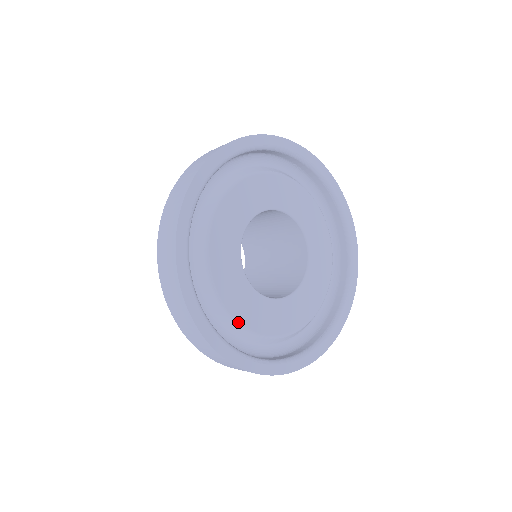
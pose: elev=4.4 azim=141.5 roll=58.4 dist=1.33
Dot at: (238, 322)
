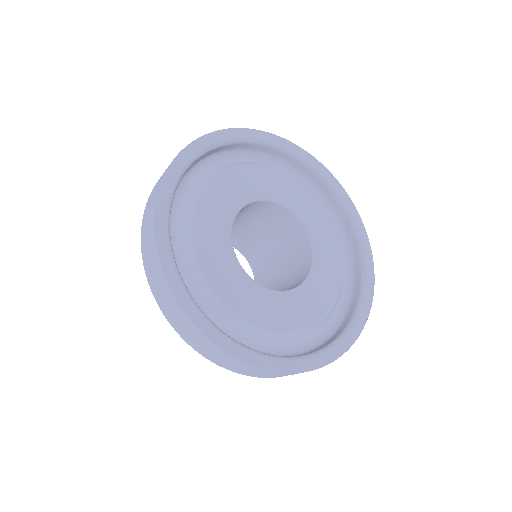
Dot at: (298, 330)
